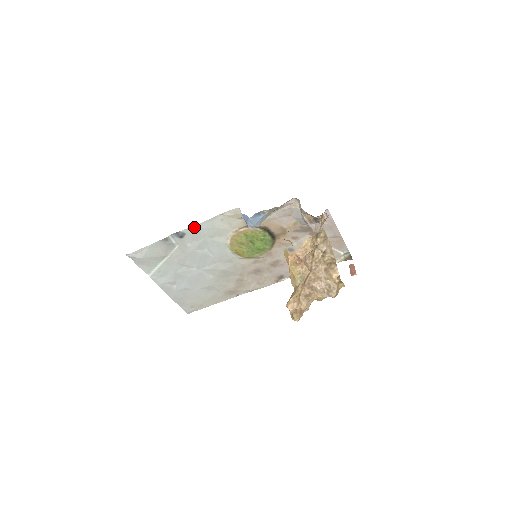
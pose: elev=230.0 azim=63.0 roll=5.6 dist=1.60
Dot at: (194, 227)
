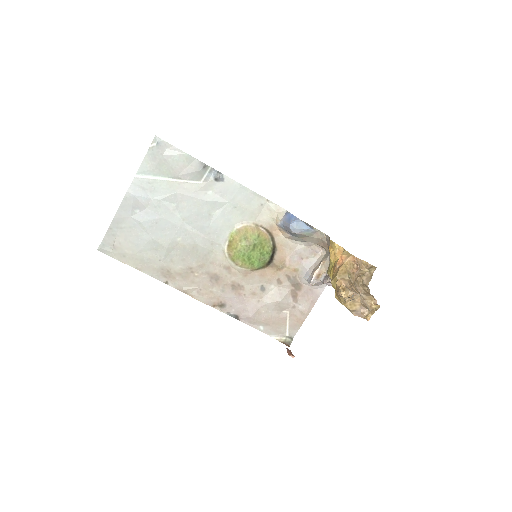
Dot at: (238, 184)
